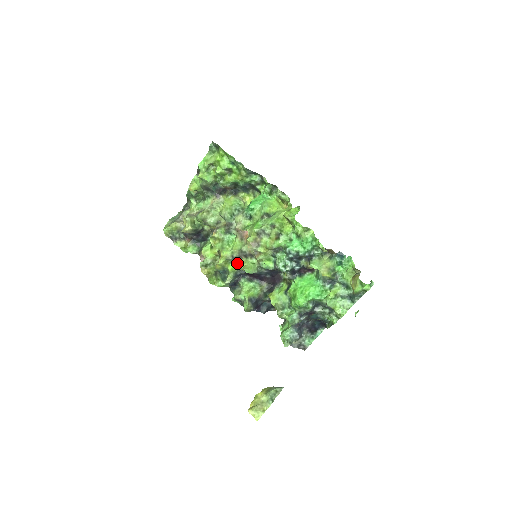
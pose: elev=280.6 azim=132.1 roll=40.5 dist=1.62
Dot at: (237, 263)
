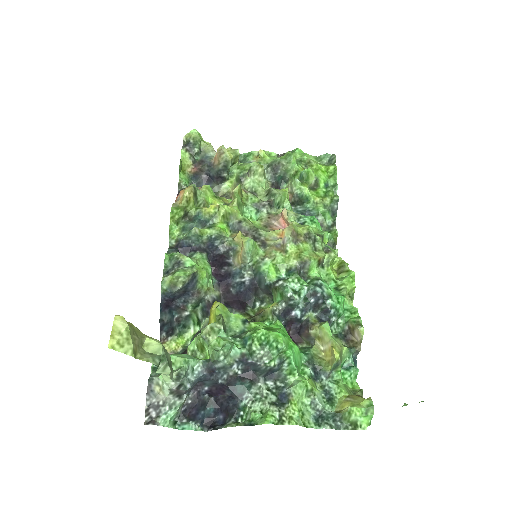
Dot at: (232, 233)
